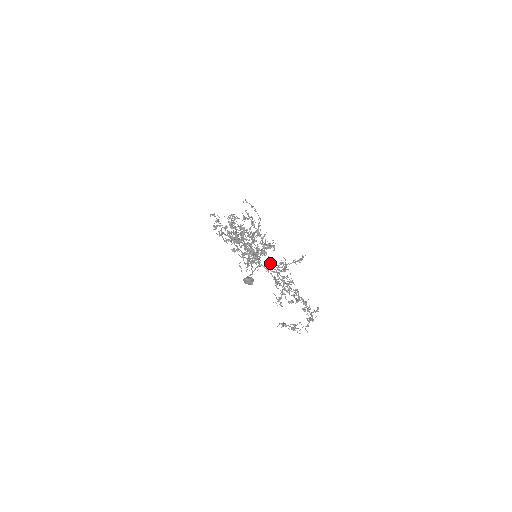
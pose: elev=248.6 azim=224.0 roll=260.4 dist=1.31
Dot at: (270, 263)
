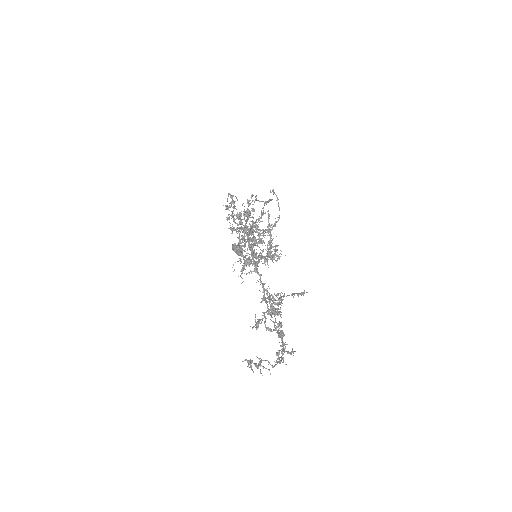
Dot at: (267, 294)
